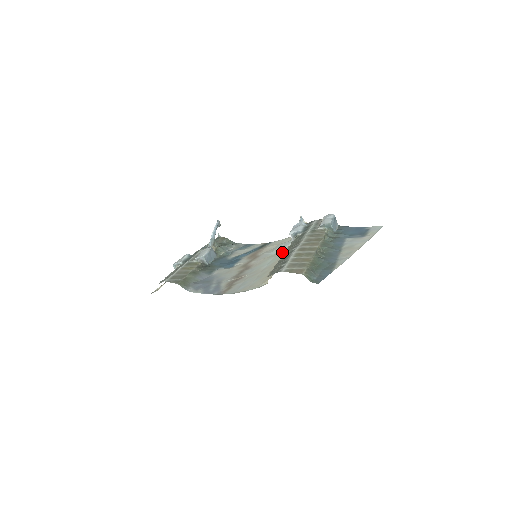
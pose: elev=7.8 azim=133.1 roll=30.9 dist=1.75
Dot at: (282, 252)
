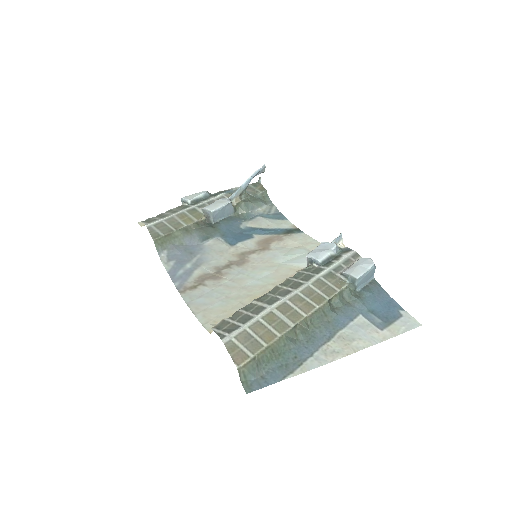
Dot at: (285, 272)
